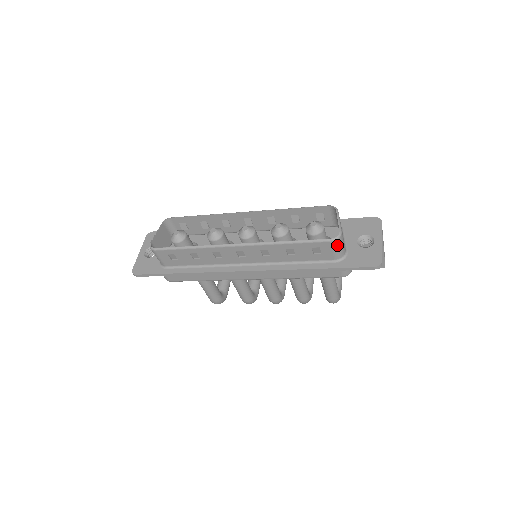
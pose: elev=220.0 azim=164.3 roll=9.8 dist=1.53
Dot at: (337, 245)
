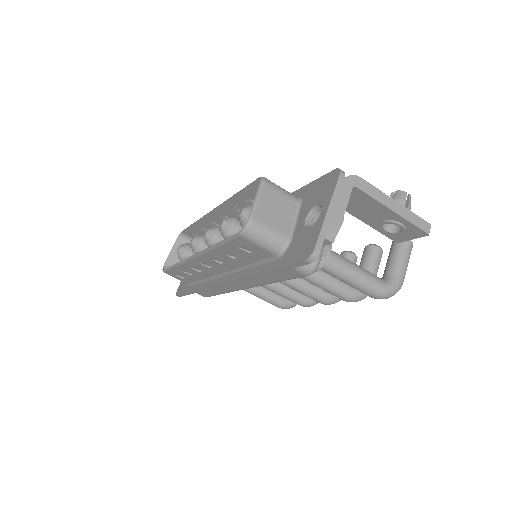
Dot at: (254, 238)
